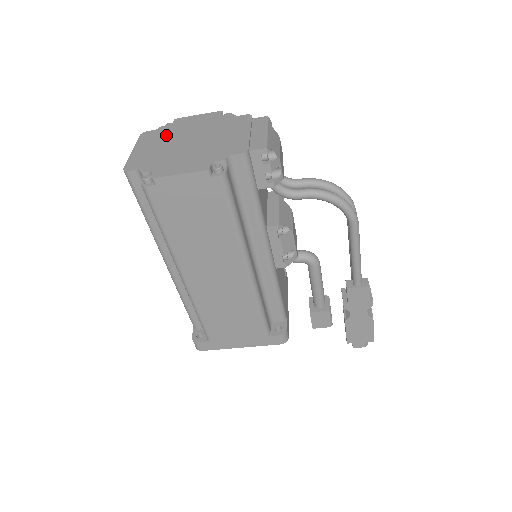
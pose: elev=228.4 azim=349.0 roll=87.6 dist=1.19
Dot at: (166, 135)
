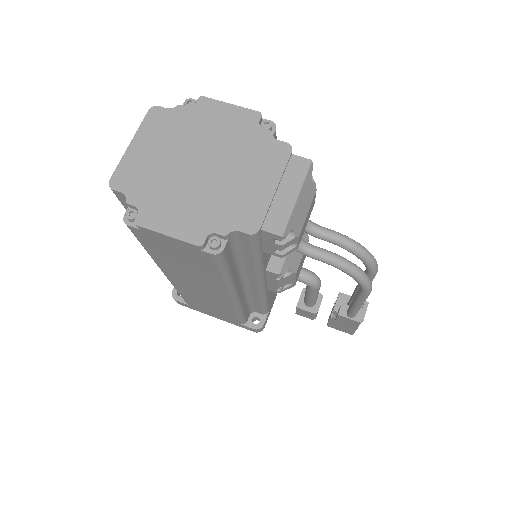
Dot at: (178, 132)
